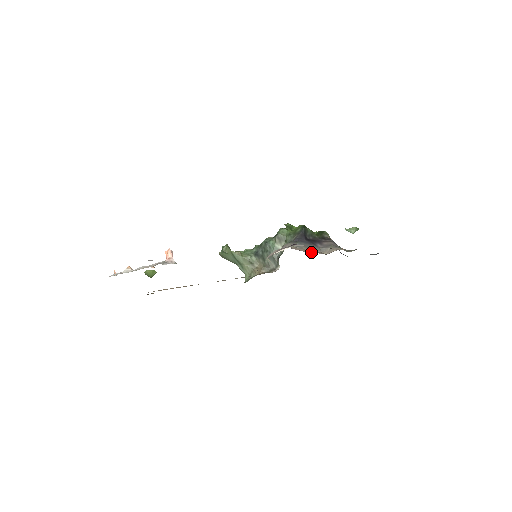
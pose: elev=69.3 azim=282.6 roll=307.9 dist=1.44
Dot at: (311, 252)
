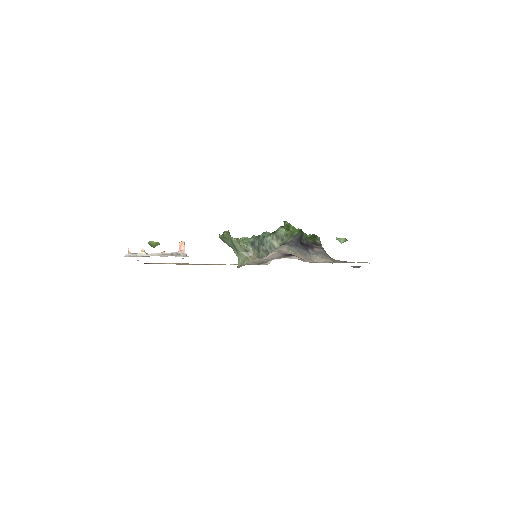
Dot at: occluded
